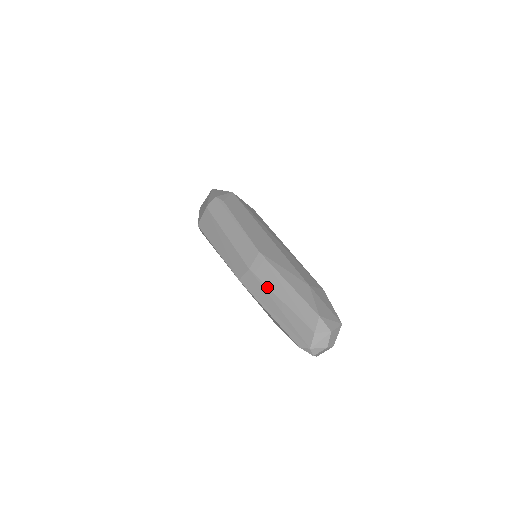
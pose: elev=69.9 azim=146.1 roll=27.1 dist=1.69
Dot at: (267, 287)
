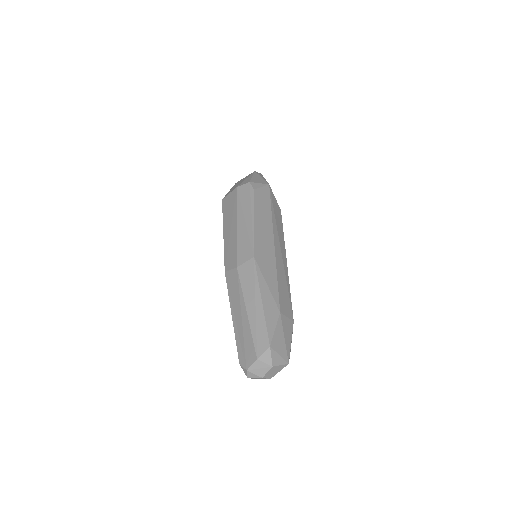
Dot at: (242, 293)
